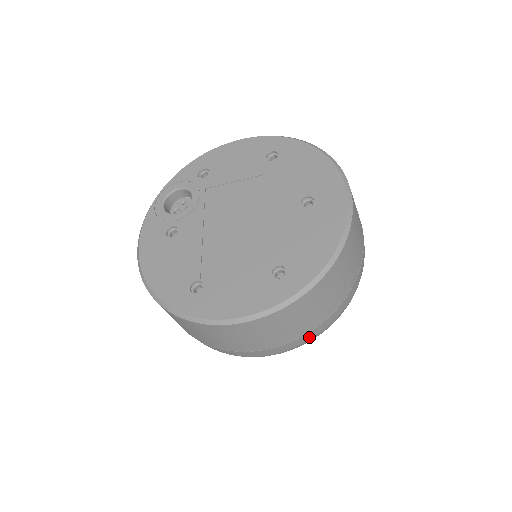
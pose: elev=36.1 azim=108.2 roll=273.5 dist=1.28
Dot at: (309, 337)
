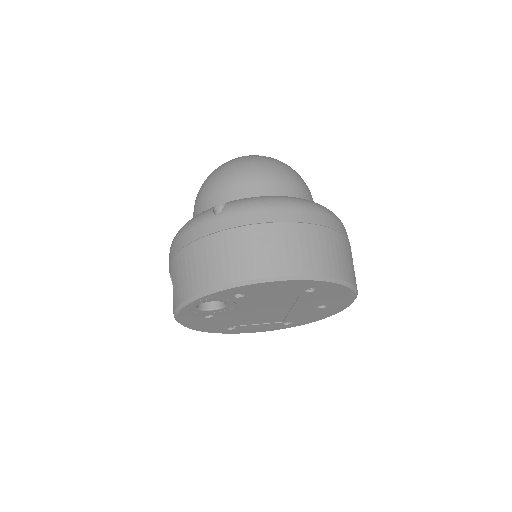
Dot at: occluded
